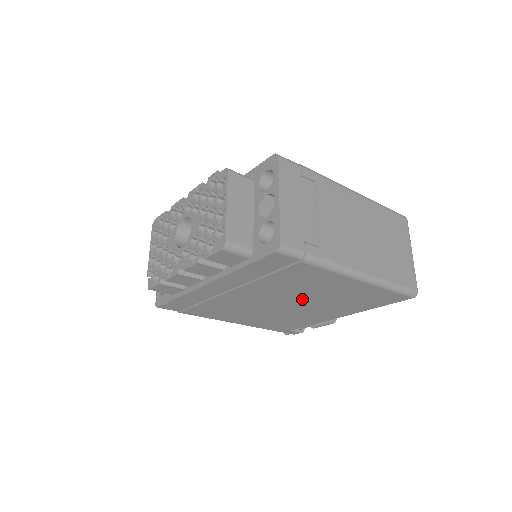
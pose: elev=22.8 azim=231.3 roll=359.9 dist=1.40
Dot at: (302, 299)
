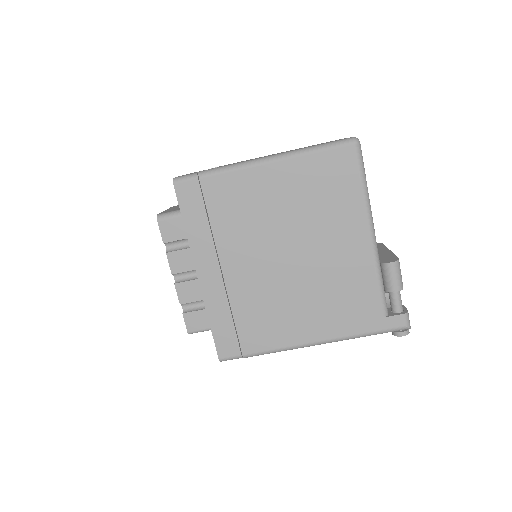
Dot at: (284, 234)
